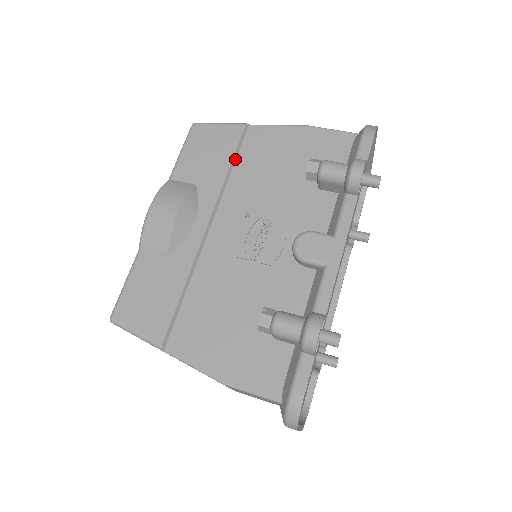
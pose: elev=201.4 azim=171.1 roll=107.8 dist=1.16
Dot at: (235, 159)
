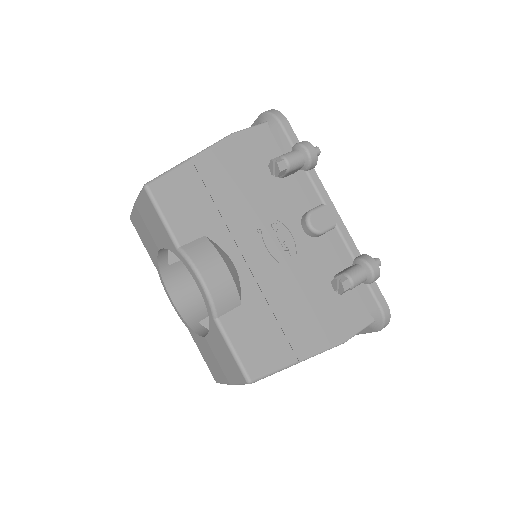
Dot at: (209, 194)
